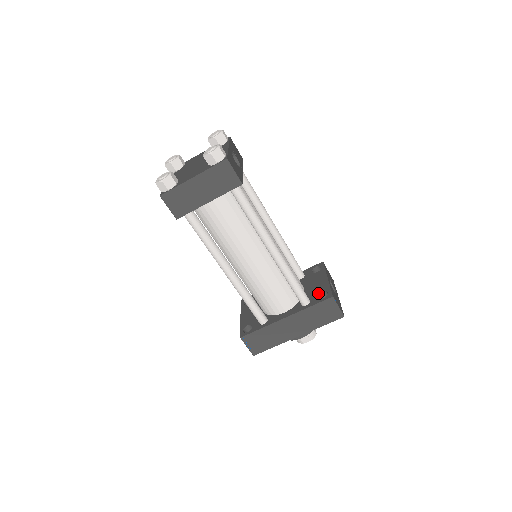
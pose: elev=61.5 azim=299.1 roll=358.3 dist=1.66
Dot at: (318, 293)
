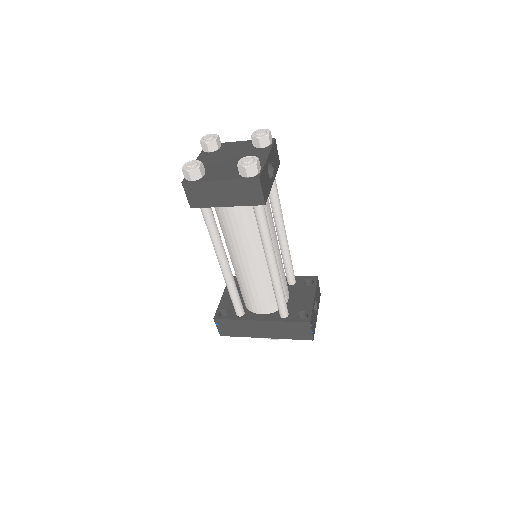
Dot at: (299, 311)
